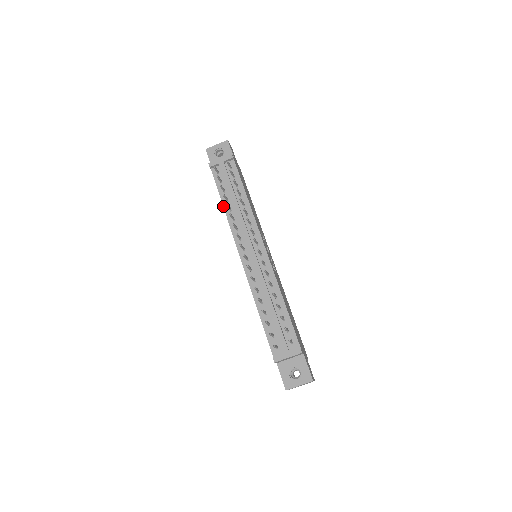
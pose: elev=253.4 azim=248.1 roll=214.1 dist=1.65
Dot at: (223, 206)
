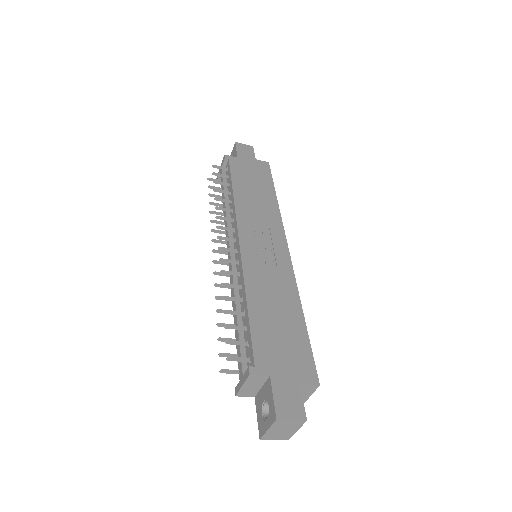
Dot at: occluded
